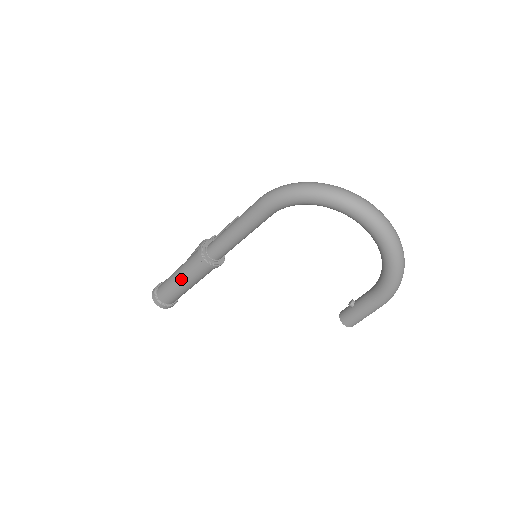
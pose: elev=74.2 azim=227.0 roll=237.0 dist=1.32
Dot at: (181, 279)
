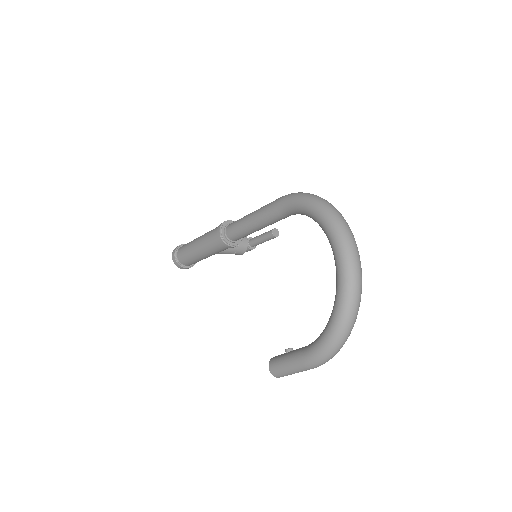
Dot at: (198, 241)
